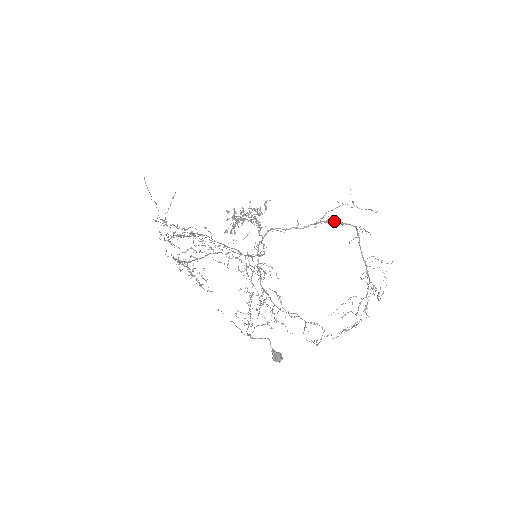
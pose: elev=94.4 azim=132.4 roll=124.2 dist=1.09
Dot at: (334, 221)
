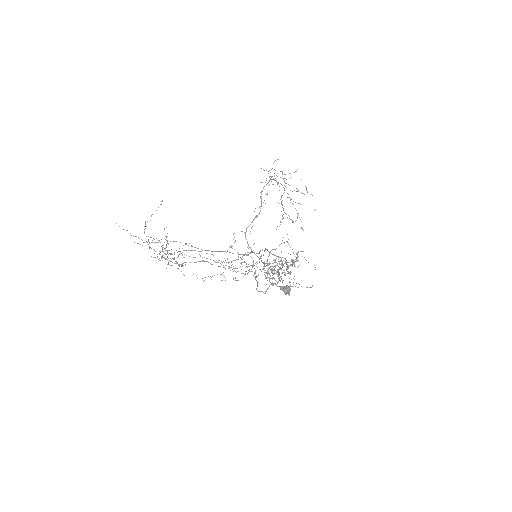
Dot at: (263, 188)
